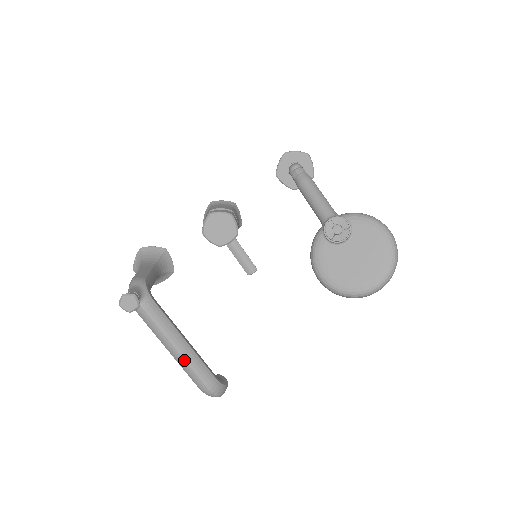
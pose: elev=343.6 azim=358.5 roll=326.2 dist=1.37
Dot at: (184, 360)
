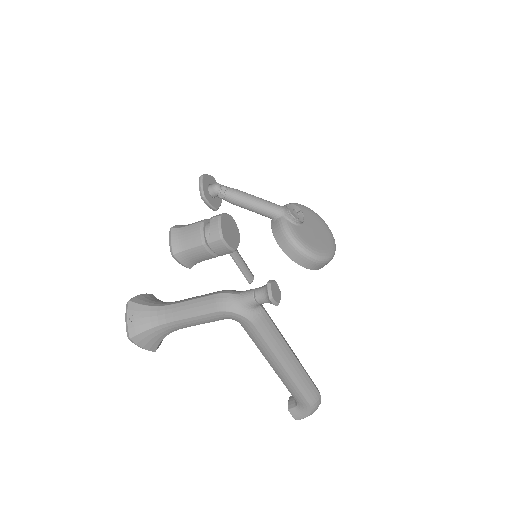
Dot at: (301, 366)
